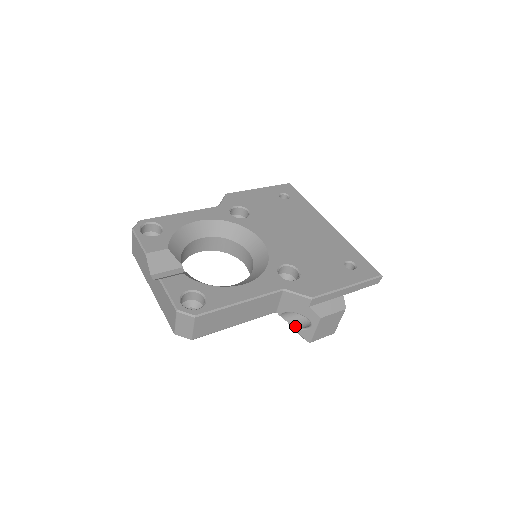
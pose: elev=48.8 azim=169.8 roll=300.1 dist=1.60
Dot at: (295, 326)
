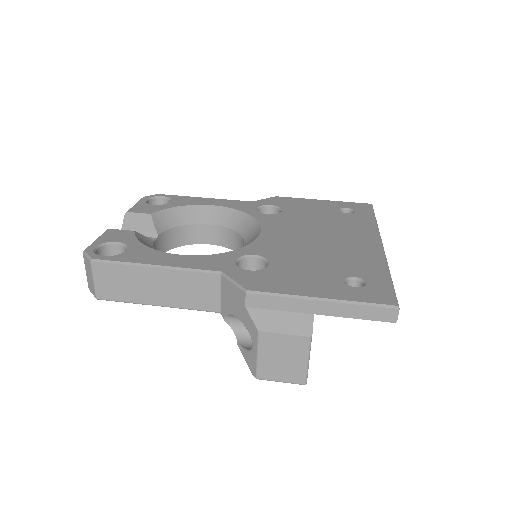
Dot at: (242, 344)
